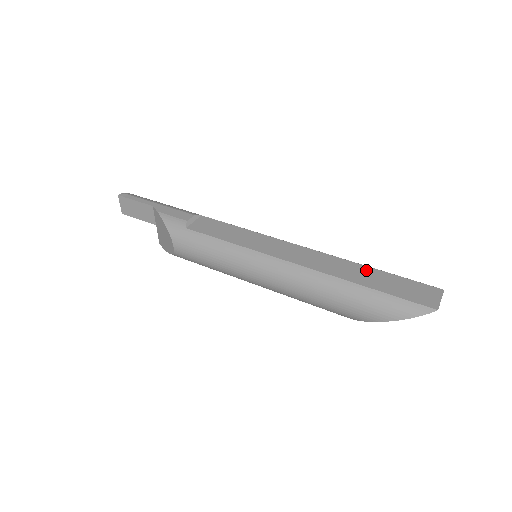
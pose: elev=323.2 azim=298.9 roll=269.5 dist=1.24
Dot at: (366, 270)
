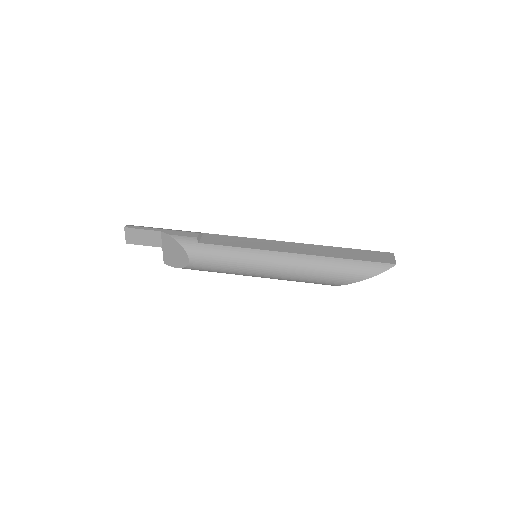
Dot at: (342, 250)
